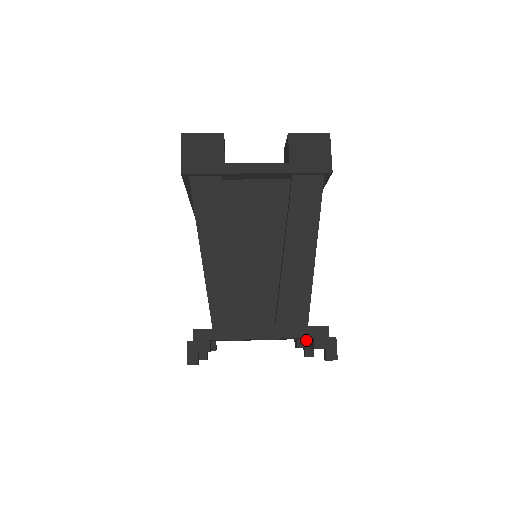
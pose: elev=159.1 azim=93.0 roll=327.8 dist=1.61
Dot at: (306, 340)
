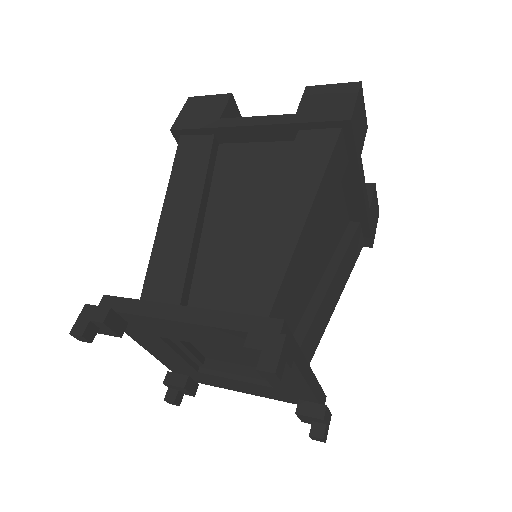
Dot at: (313, 404)
